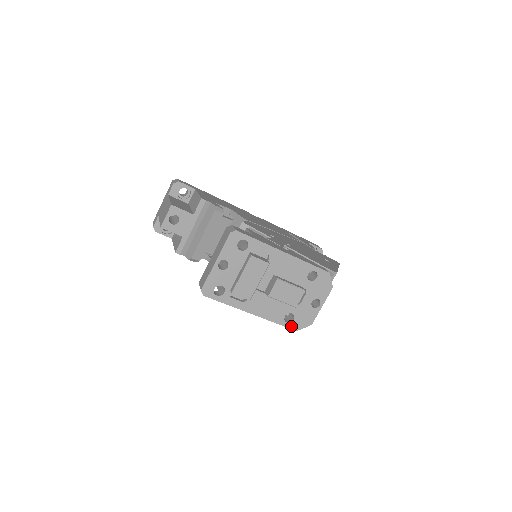
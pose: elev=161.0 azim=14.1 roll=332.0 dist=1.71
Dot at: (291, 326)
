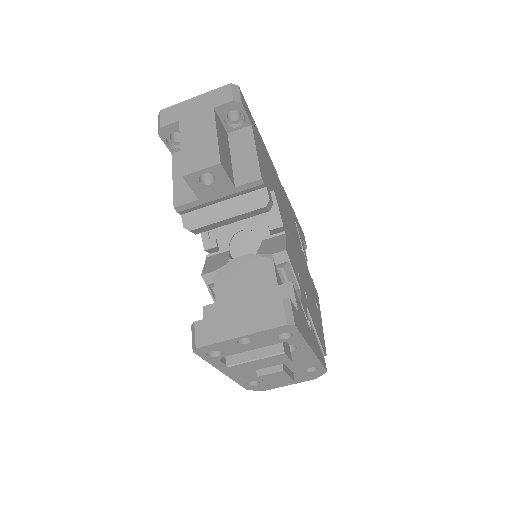
Dot at: (247, 387)
